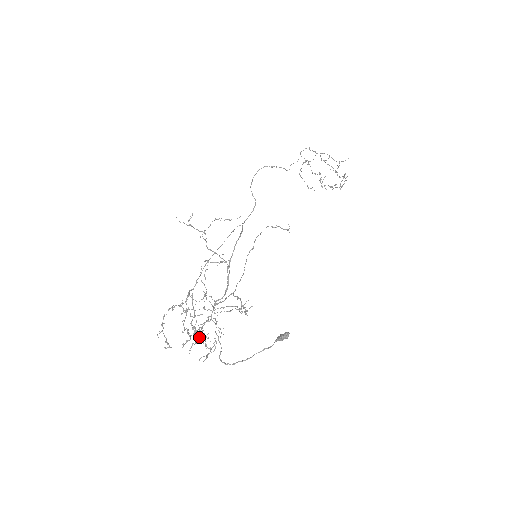
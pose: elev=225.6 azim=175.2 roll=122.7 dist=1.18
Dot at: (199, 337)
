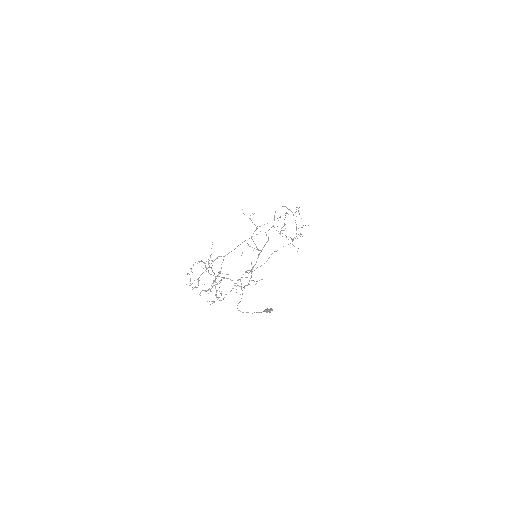
Dot at: (211, 288)
